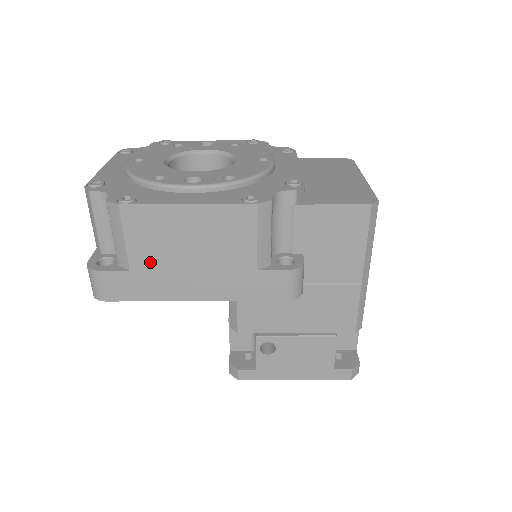
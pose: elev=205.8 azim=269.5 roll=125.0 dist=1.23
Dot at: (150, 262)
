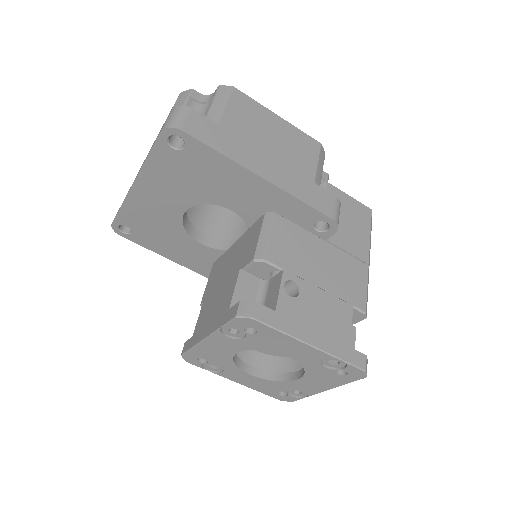
Dot at: (238, 129)
